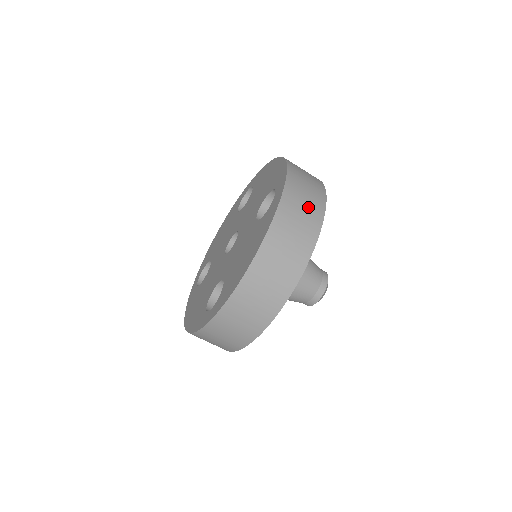
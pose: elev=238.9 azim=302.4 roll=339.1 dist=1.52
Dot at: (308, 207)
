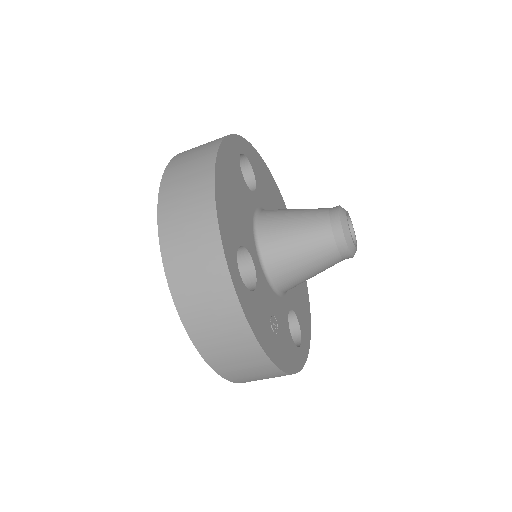
Dot at: (212, 301)
